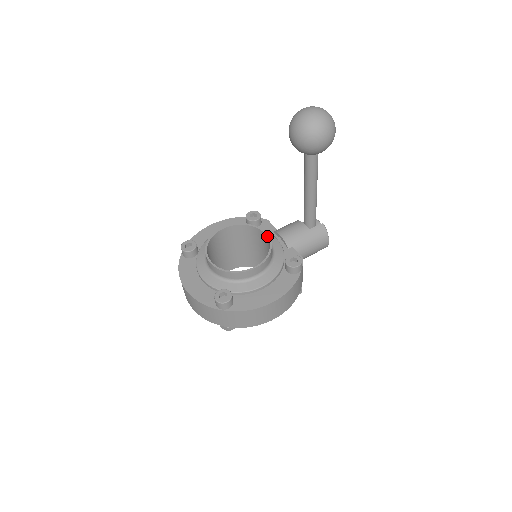
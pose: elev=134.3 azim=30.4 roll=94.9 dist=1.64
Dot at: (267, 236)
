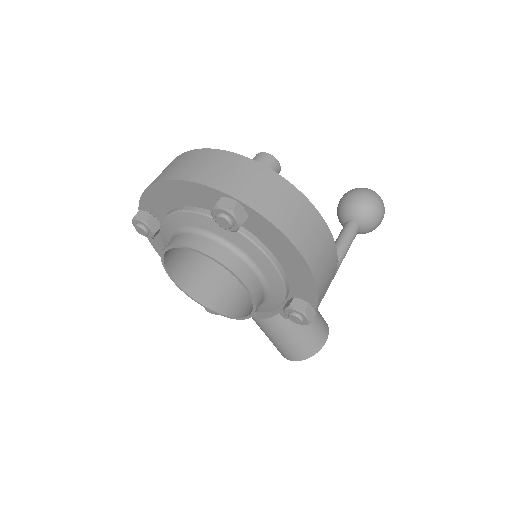
Dot at: occluded
